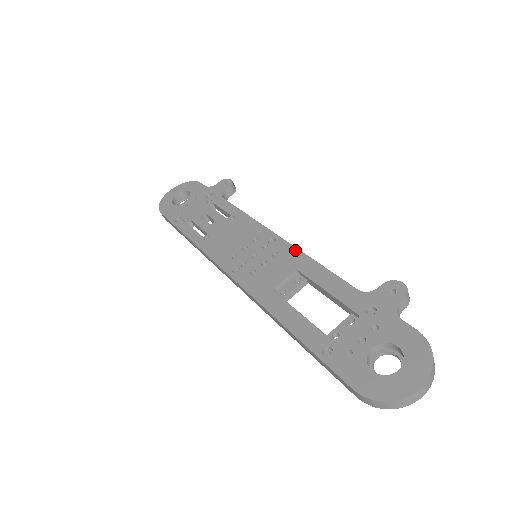
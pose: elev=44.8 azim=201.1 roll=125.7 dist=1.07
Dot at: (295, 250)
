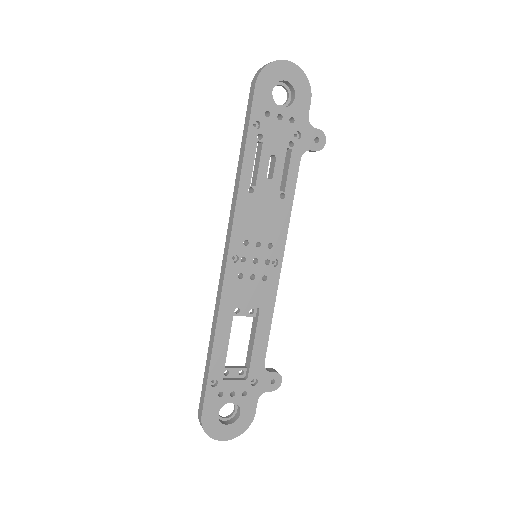
Dot at: (275, 291)
